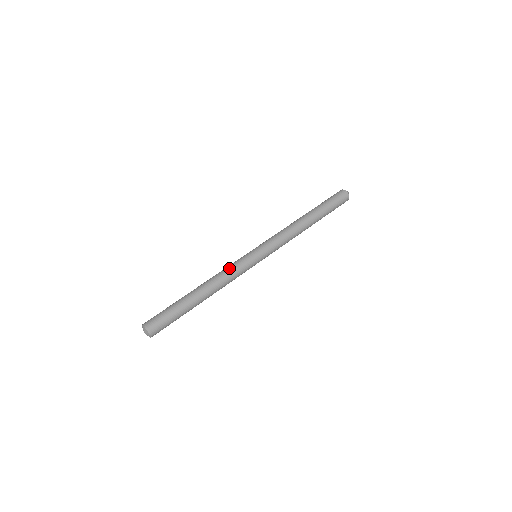
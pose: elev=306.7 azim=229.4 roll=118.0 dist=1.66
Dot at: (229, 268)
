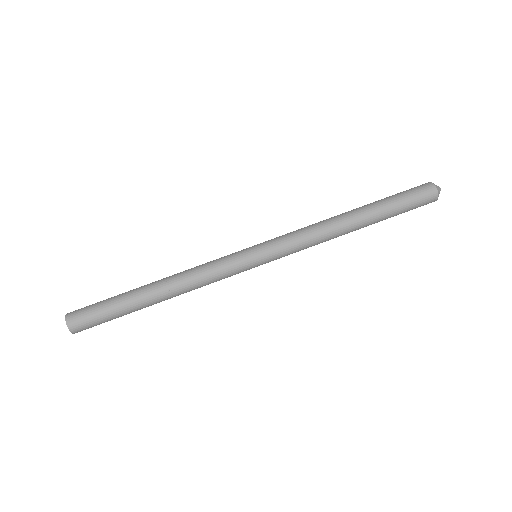
Dot at: (209, 270)
